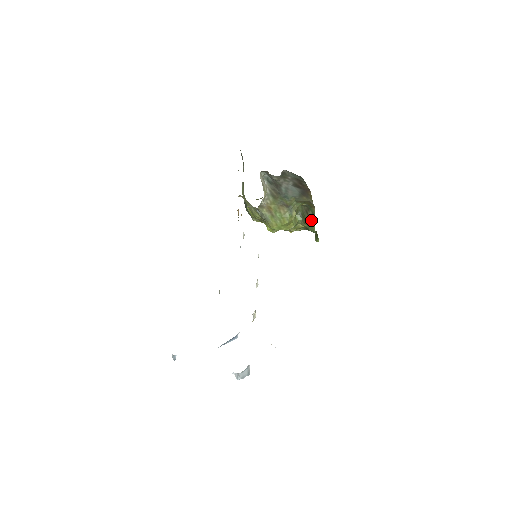
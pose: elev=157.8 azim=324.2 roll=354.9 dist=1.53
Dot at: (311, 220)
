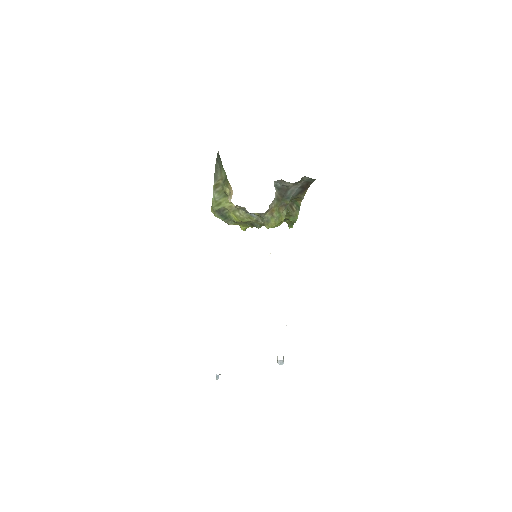
Dot at: (295, 212)
